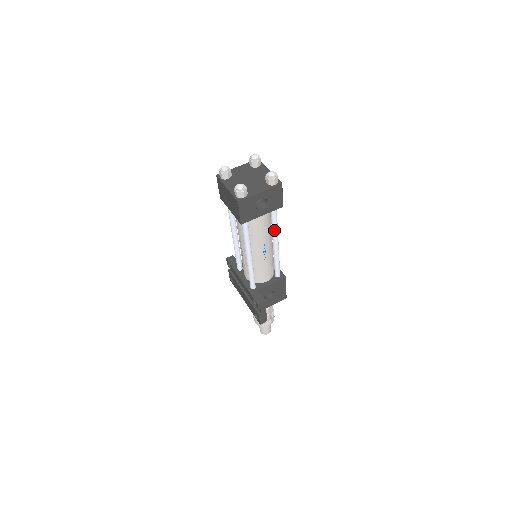
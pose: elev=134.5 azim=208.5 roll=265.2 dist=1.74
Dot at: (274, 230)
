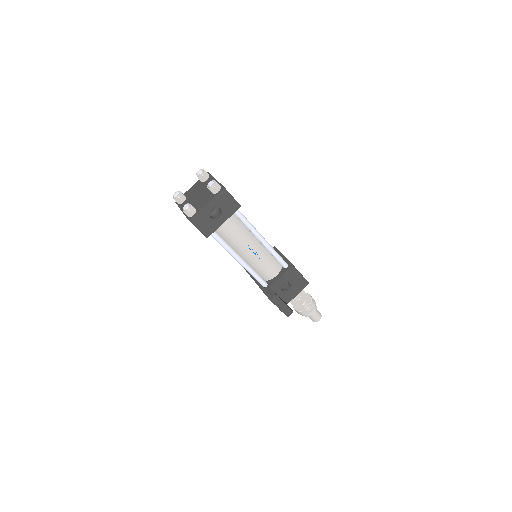
Dot at: (250, 229)
